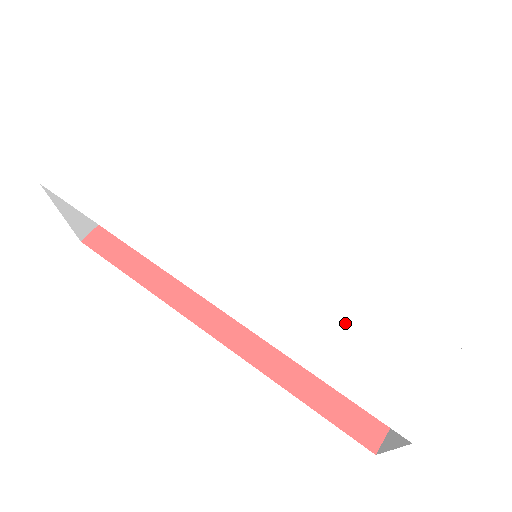
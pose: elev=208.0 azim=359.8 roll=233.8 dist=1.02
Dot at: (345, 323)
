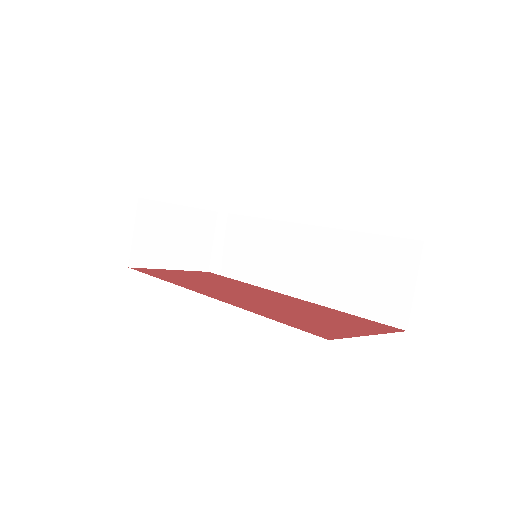
Dot at: occluded
